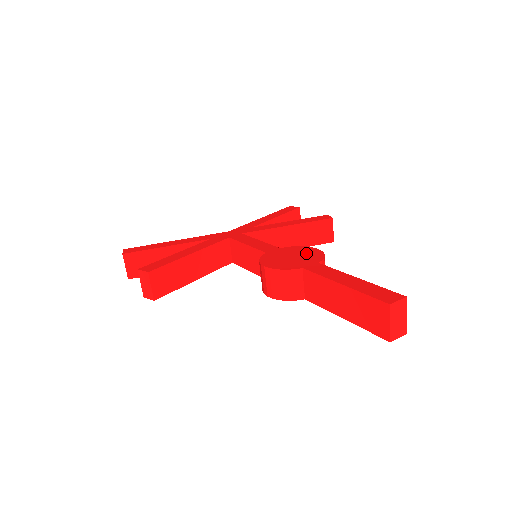
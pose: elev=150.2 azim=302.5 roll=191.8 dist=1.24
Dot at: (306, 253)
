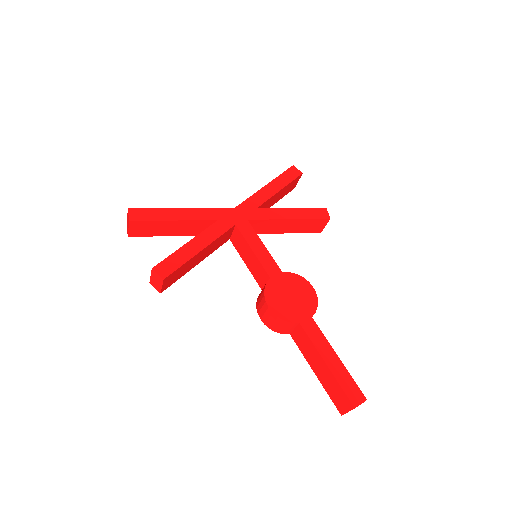
Dot at: (304, 293)
